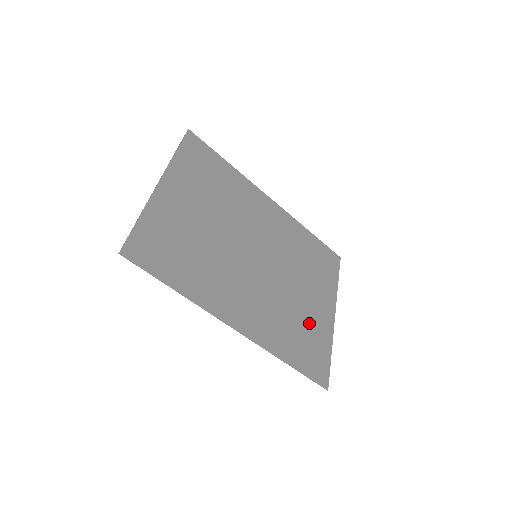
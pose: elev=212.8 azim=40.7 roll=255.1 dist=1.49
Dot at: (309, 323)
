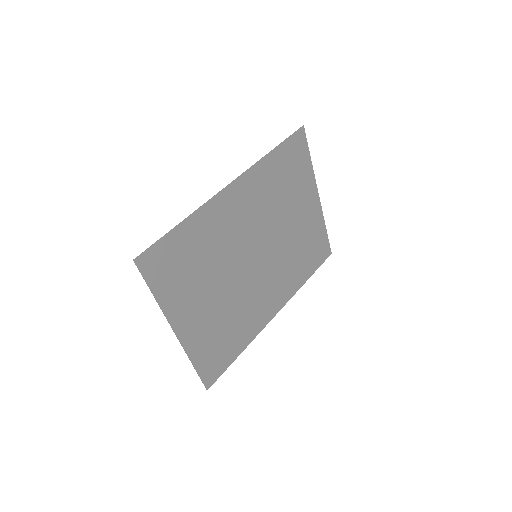
Dot at: (307, 235)
